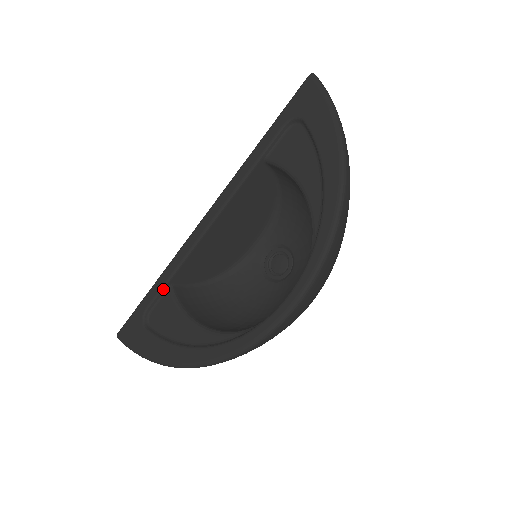
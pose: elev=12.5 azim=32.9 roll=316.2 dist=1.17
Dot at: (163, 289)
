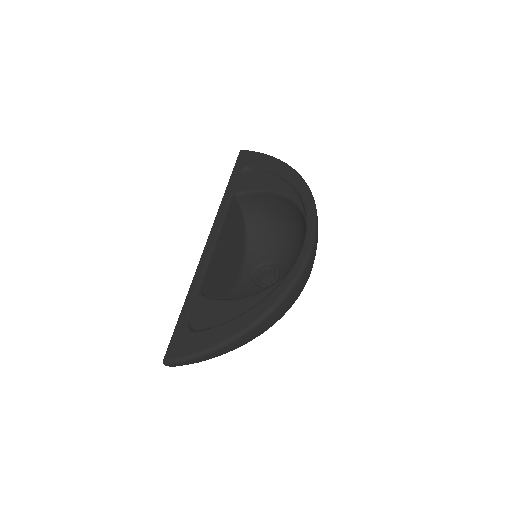
Dot at: (196, 298)
